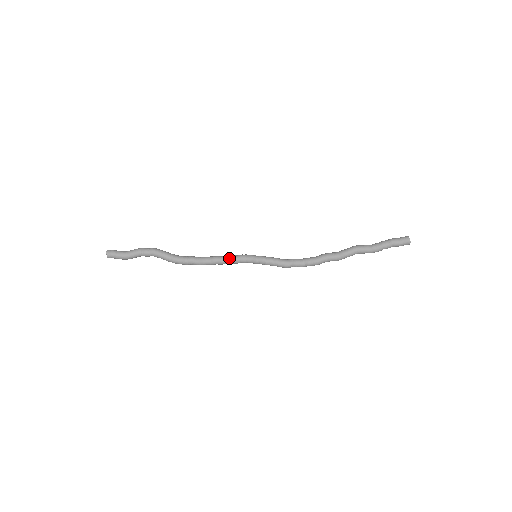
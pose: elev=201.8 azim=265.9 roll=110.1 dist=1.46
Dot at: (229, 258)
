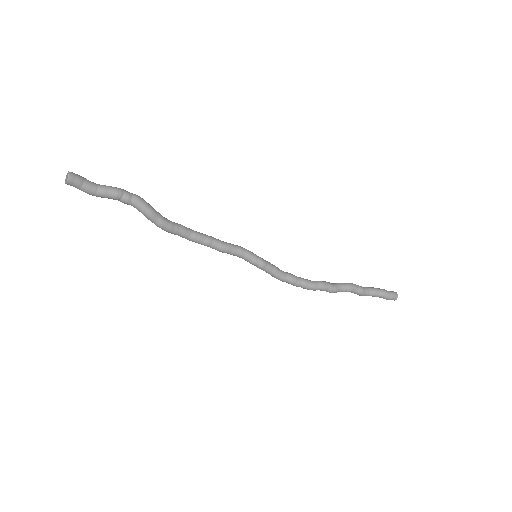
Dot at: (227, 247)
